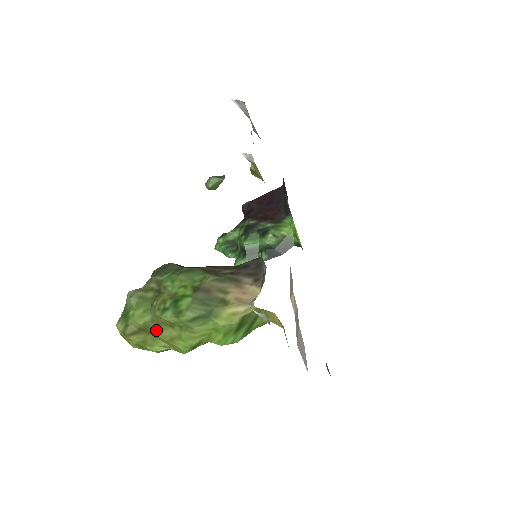
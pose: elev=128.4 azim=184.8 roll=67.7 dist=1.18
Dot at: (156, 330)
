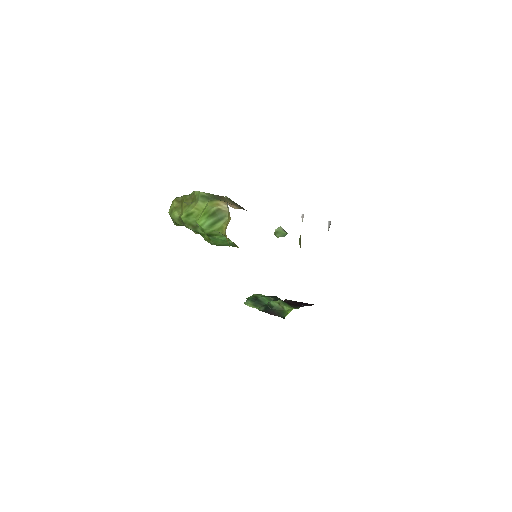
Dot at: (186, 200)
